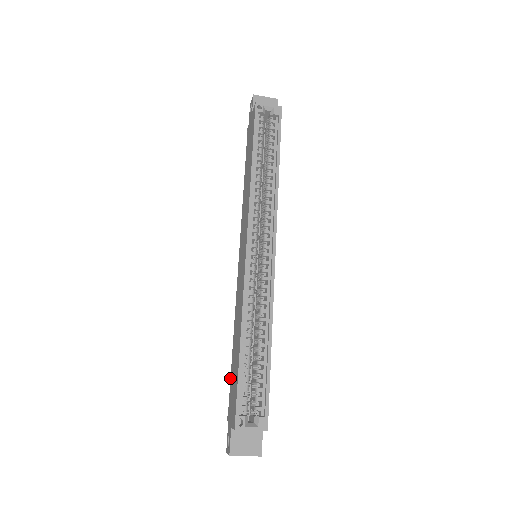
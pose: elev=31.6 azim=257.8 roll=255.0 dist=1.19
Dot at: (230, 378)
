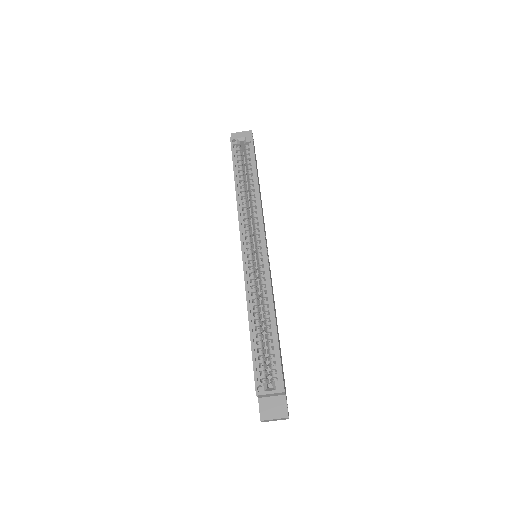
Dot at: occluded
